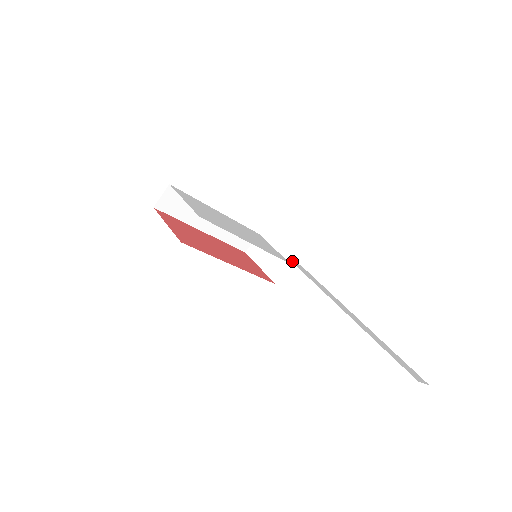
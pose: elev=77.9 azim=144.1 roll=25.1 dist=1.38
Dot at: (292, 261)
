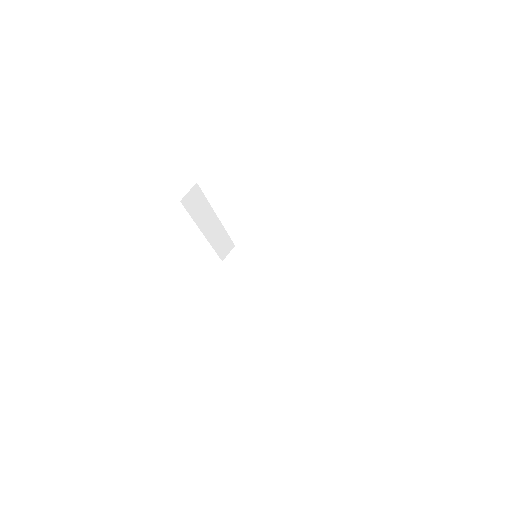
Dot at: occluded
